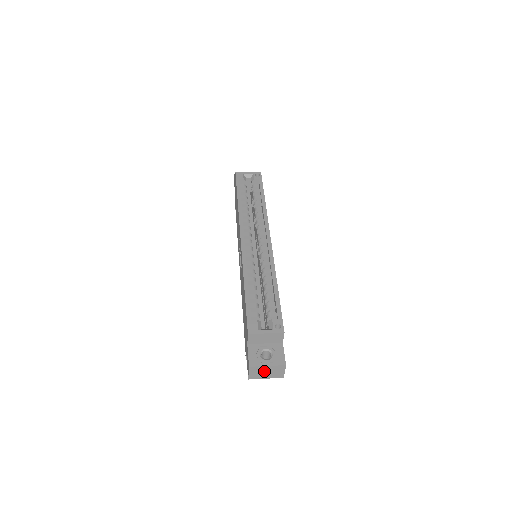
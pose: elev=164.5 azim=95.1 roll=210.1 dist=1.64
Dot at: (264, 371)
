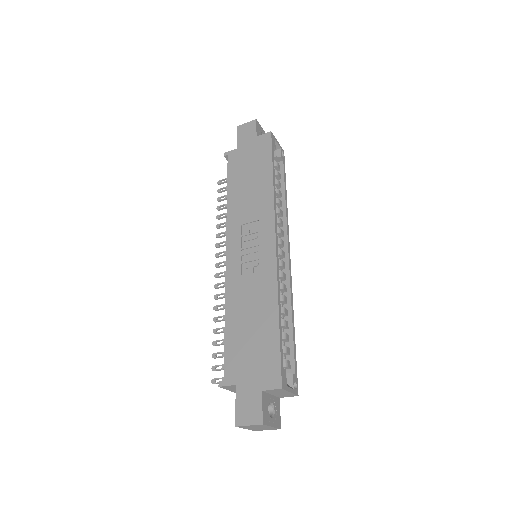
Dot at: (260, 427)
